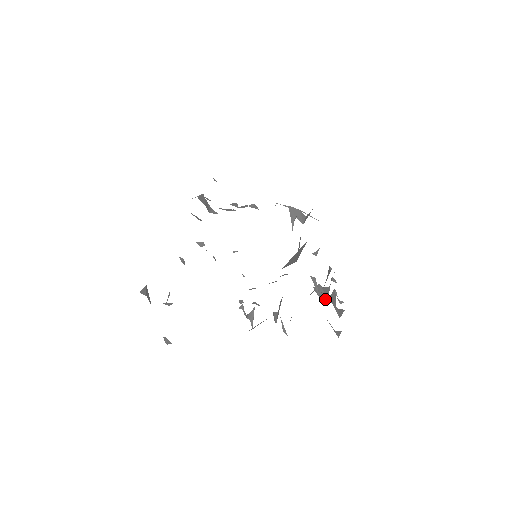
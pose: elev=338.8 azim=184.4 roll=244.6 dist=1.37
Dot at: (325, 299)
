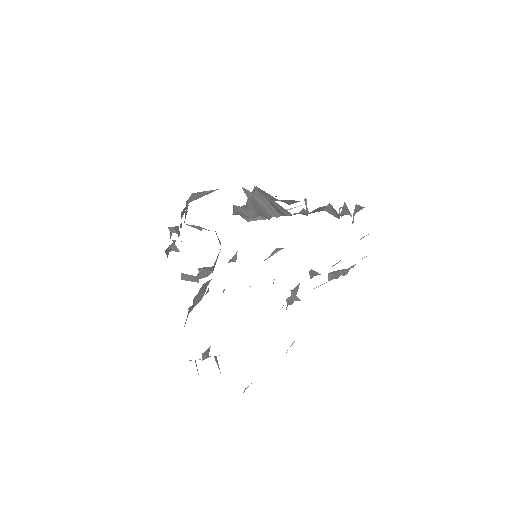
Dot at: (327, 207)
